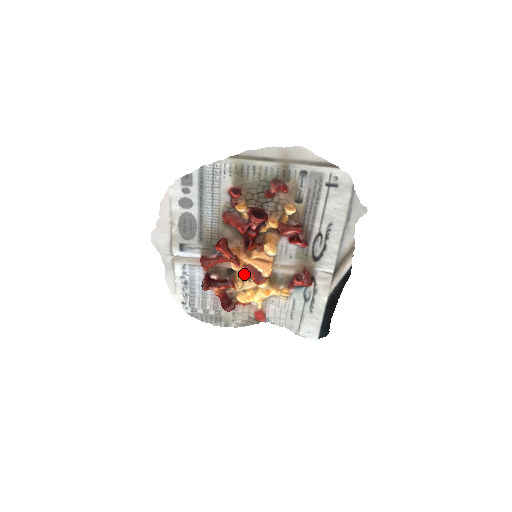
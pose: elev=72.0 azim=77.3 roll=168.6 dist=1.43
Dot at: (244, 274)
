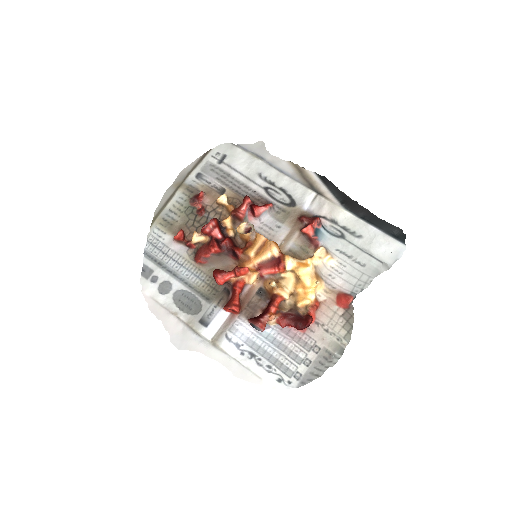
Dot at: (269, 279)
